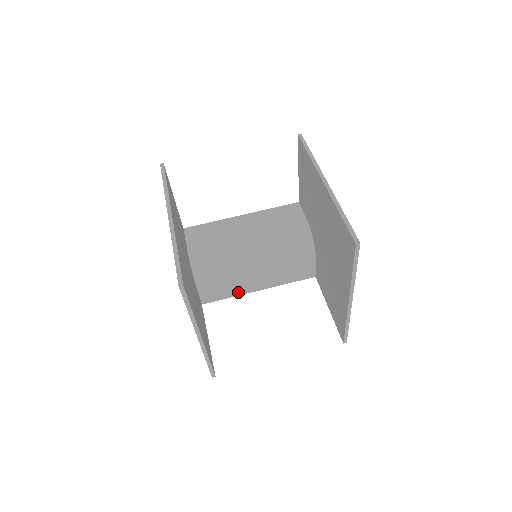
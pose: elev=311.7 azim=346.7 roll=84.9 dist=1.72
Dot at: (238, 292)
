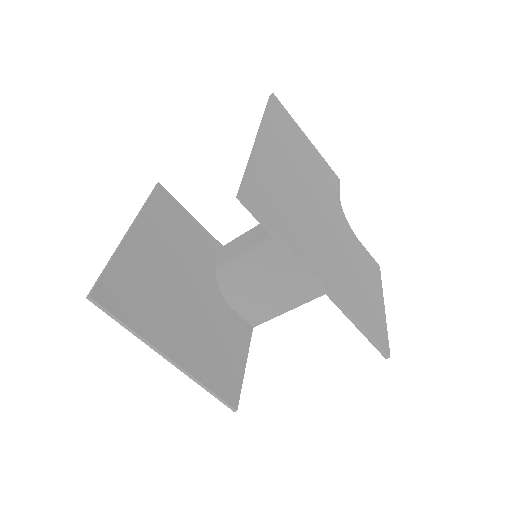
Dot at: (284, 307)
